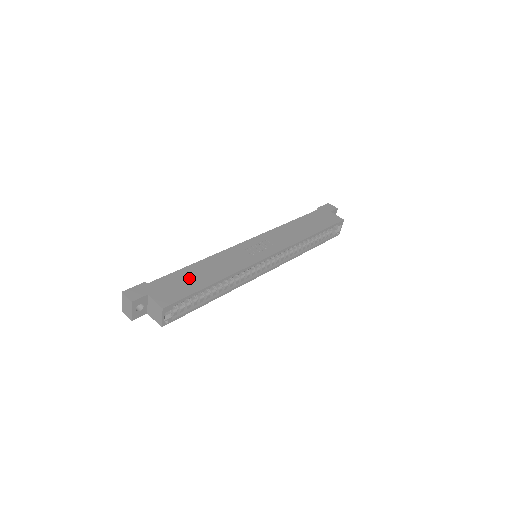
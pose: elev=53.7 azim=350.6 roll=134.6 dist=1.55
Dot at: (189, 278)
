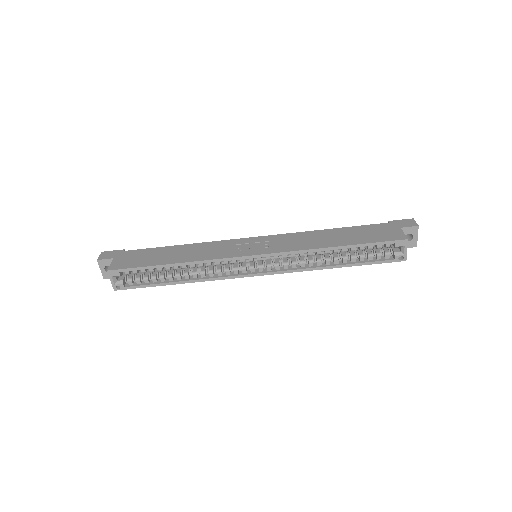
Dot at: (157, 255)
